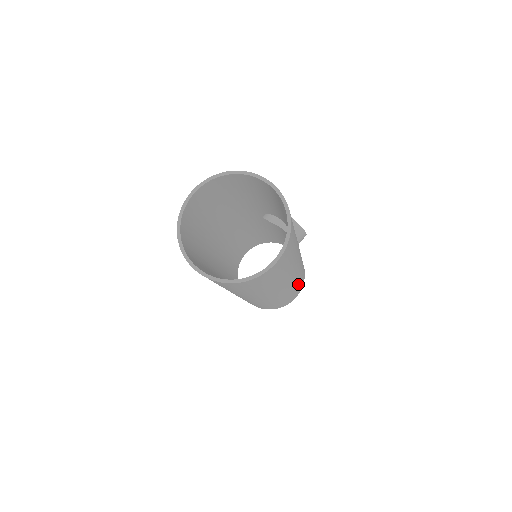
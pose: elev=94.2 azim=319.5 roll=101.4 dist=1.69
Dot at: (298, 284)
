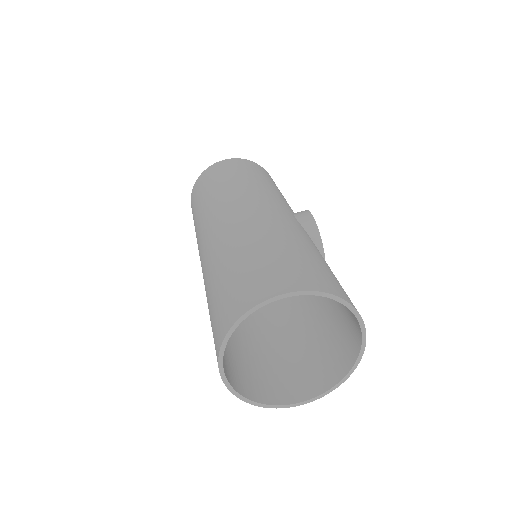
Dot at: occluded
